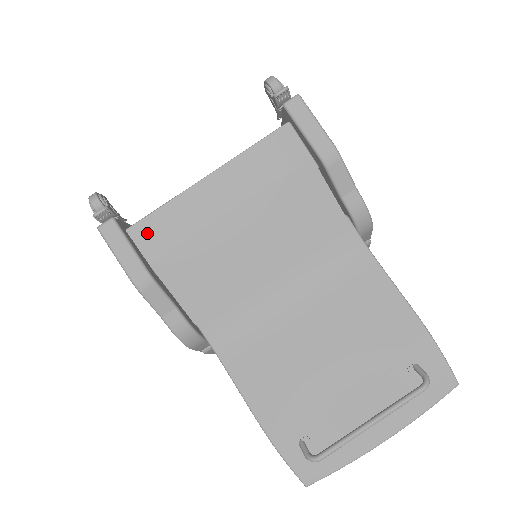
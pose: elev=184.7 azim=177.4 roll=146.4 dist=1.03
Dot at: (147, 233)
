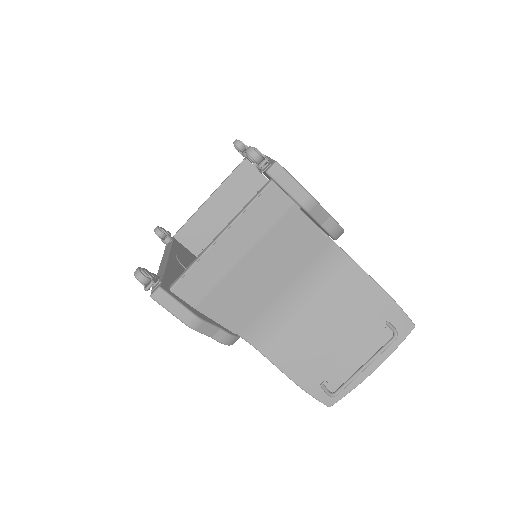
Dot at: (186, 288)
